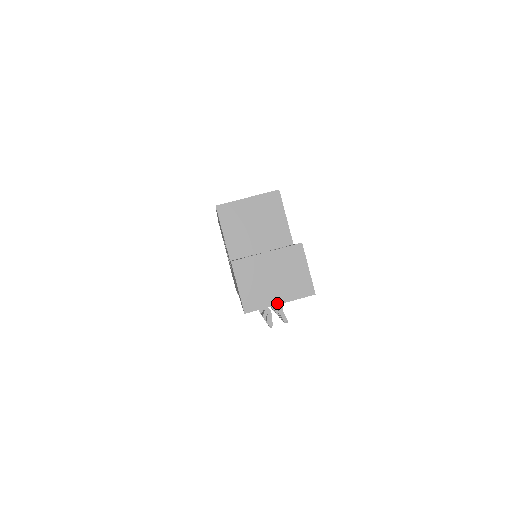
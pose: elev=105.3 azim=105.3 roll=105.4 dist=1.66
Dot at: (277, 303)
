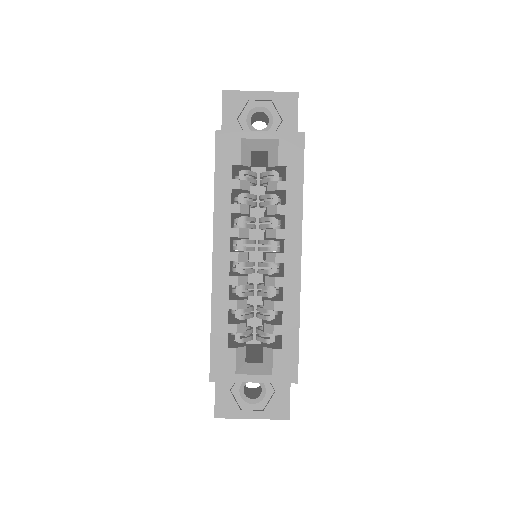
Dot at: occluded
